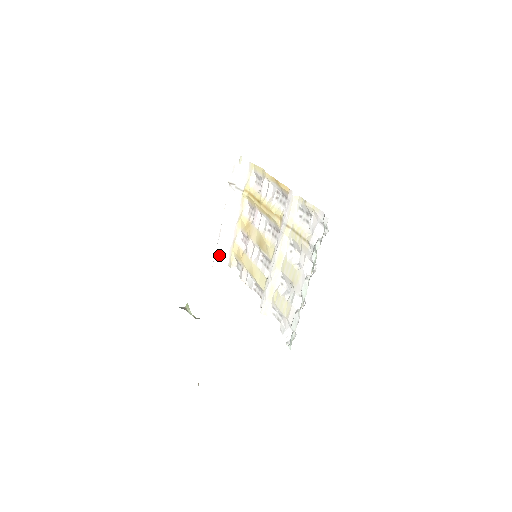
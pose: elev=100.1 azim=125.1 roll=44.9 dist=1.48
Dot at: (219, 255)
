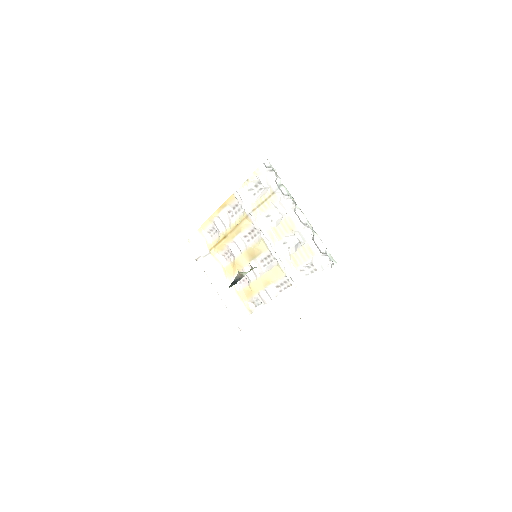
Dot at: (237, 316)
